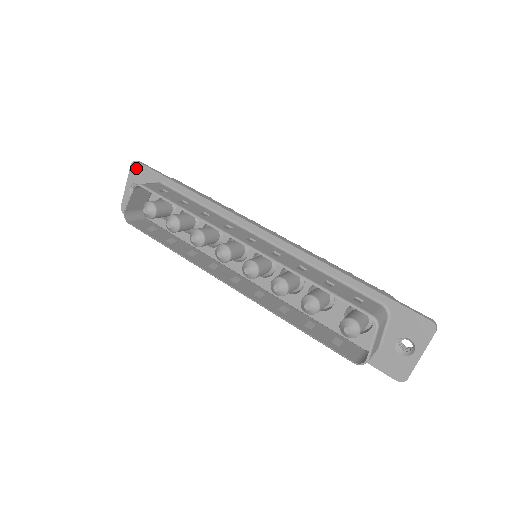
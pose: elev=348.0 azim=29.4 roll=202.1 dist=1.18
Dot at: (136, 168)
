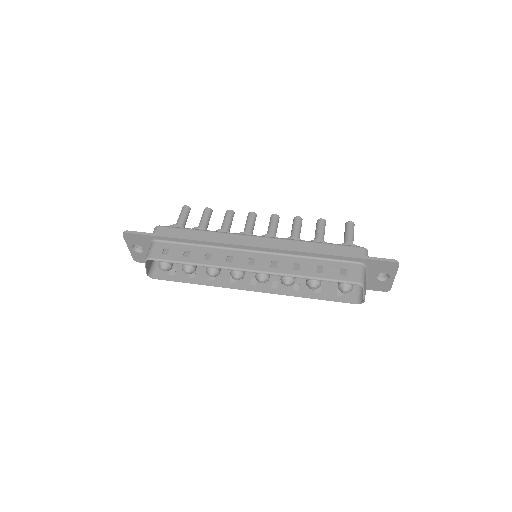
Dot at: (129, 237)
